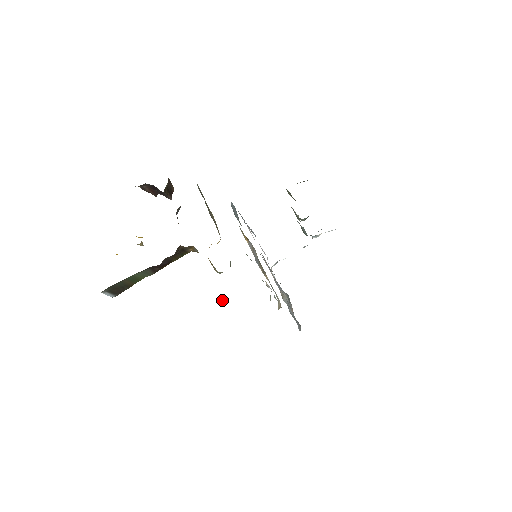
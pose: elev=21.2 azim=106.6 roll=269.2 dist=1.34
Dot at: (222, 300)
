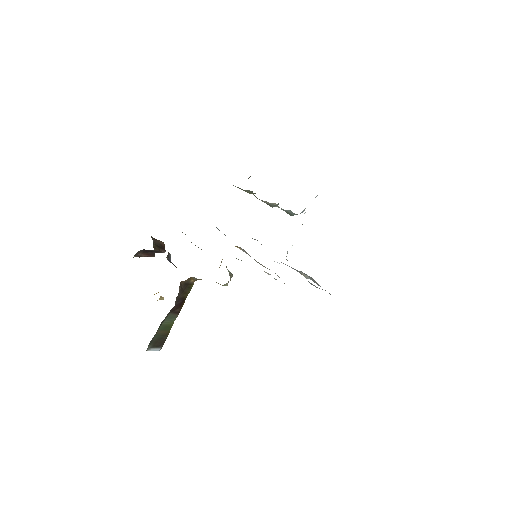
Dot at: occluded
